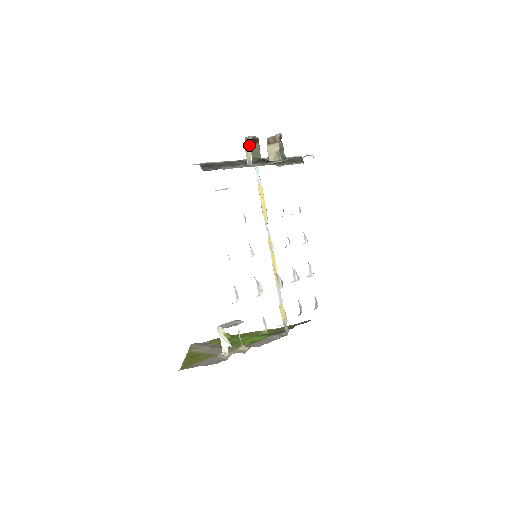
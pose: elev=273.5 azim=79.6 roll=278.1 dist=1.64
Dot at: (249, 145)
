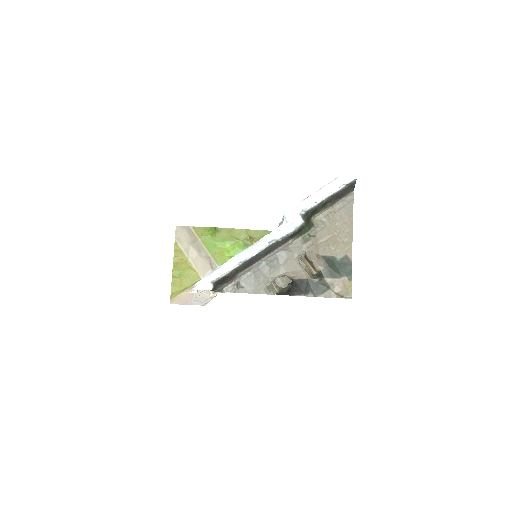
Dot at: (277, 292)
